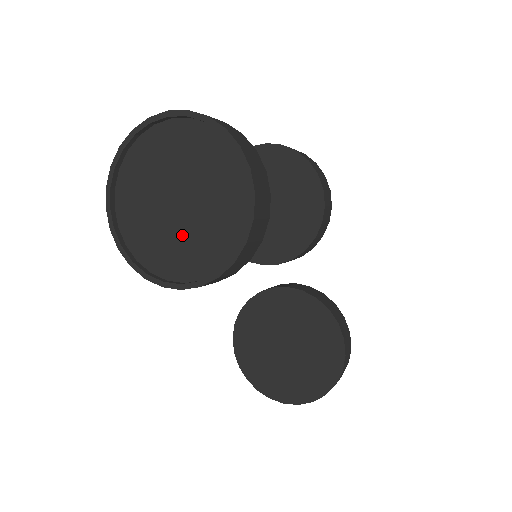
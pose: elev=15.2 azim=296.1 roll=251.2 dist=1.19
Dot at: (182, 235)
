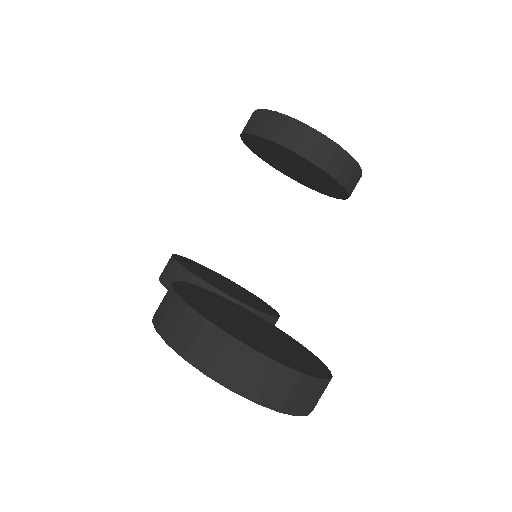
Dot at: occluded
